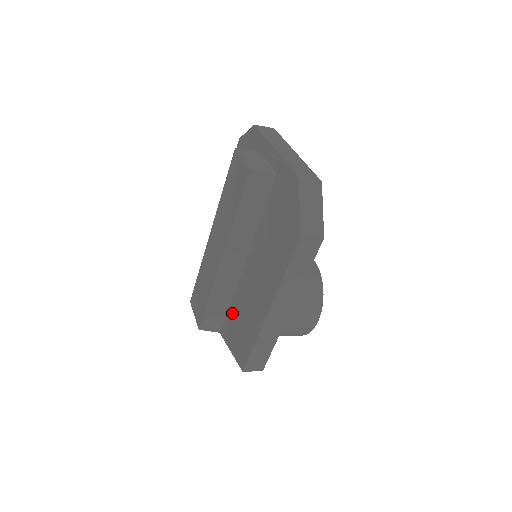
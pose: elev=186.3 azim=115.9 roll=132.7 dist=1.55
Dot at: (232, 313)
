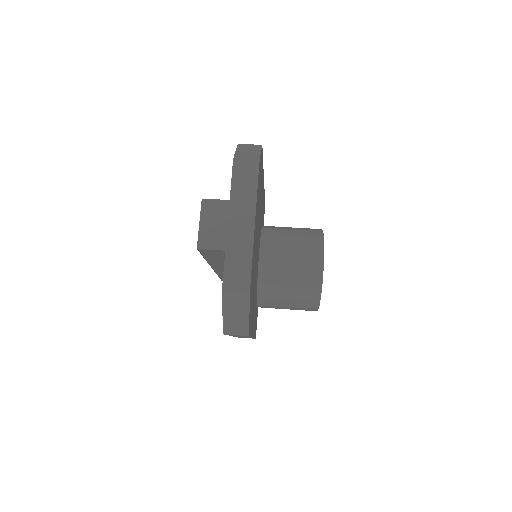
Dot at: occluded
